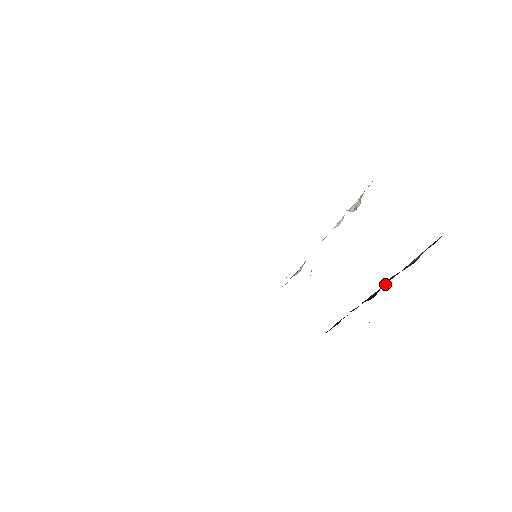
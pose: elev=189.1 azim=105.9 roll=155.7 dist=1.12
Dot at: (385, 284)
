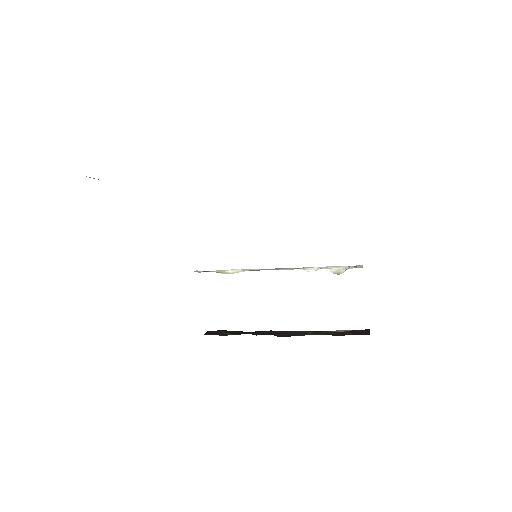
Dot at: occluded
